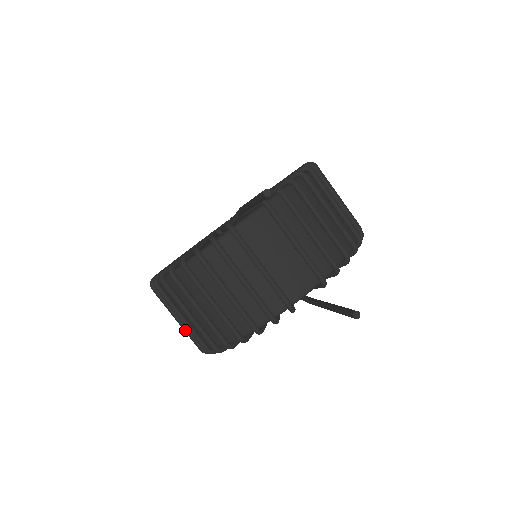
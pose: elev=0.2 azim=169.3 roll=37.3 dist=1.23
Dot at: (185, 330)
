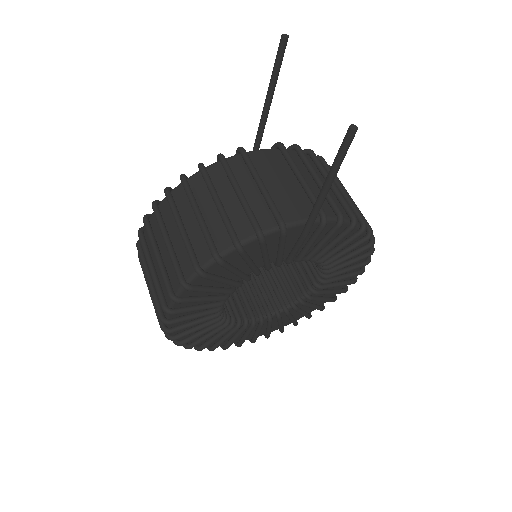
Dot at: (154, 280)
